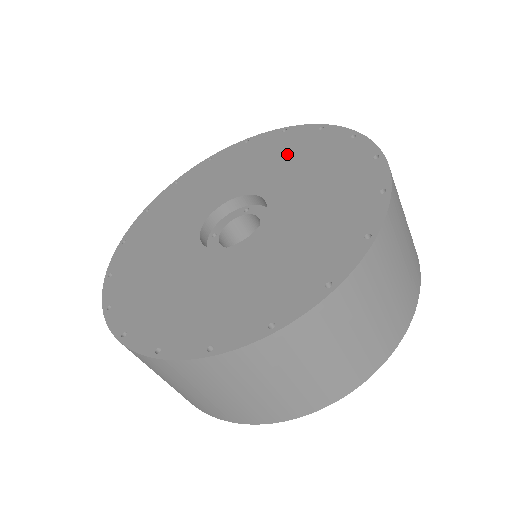
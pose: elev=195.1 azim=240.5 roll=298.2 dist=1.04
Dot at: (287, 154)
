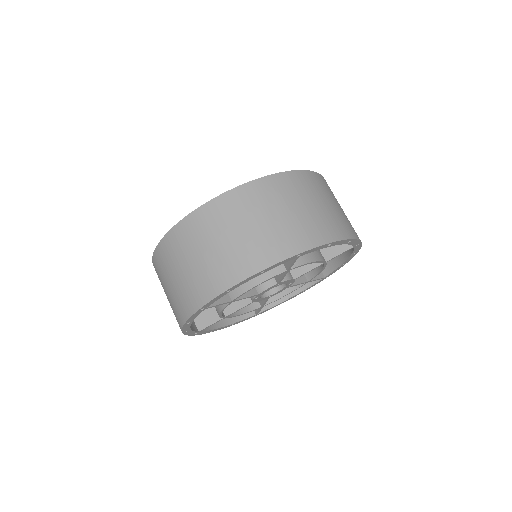
Dot at: occluded
